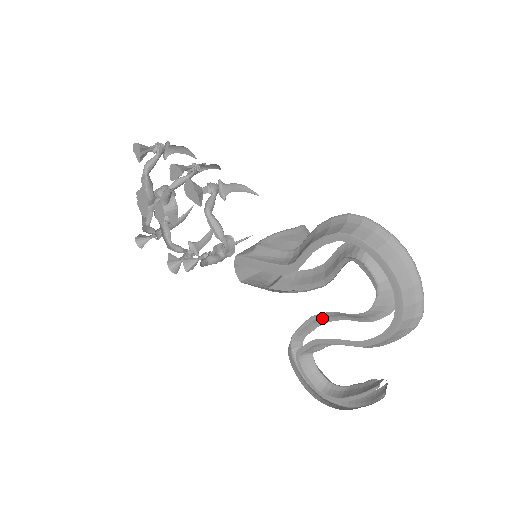
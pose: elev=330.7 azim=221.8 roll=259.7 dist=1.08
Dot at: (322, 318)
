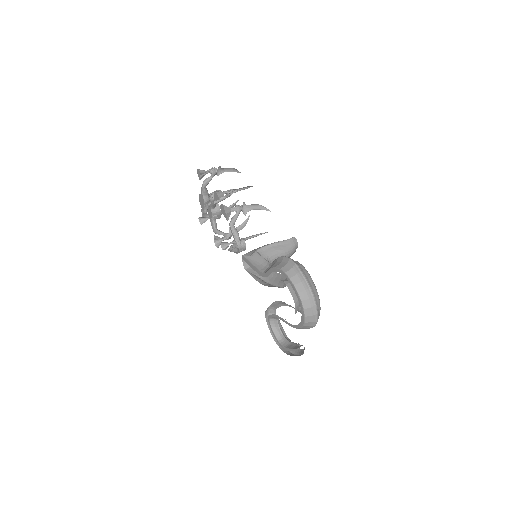
Dot at: (282, 303)
